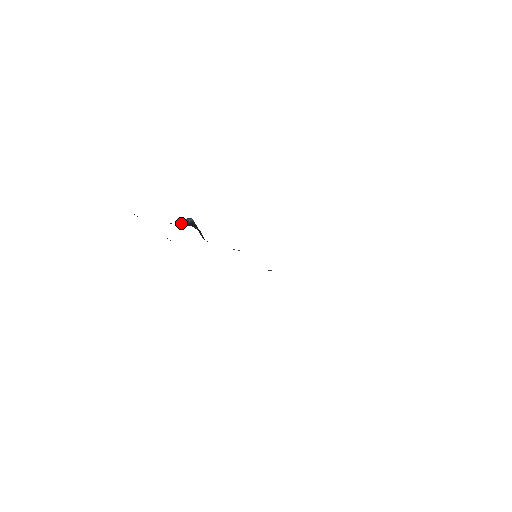
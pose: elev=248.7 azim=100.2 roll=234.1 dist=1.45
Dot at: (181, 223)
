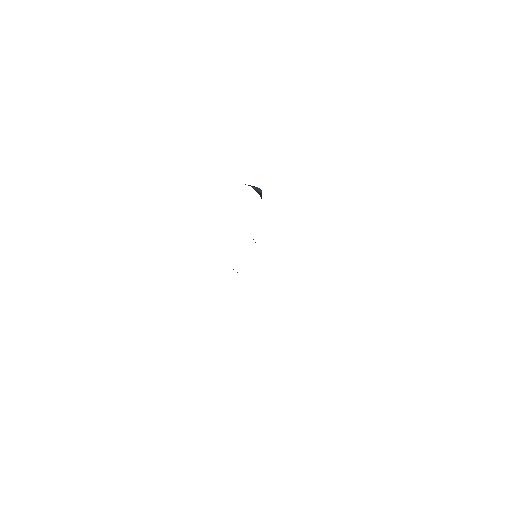
Dot at: (253, 187)
